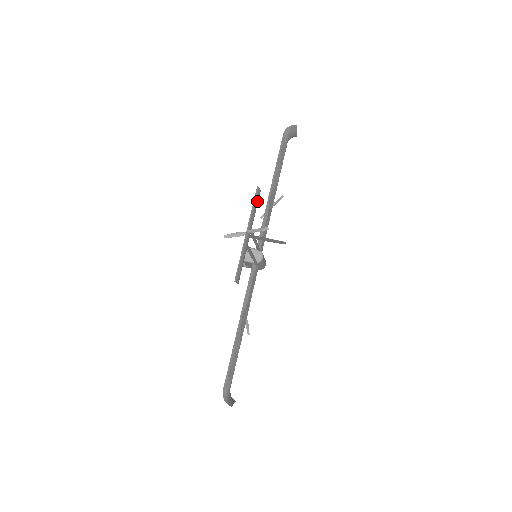
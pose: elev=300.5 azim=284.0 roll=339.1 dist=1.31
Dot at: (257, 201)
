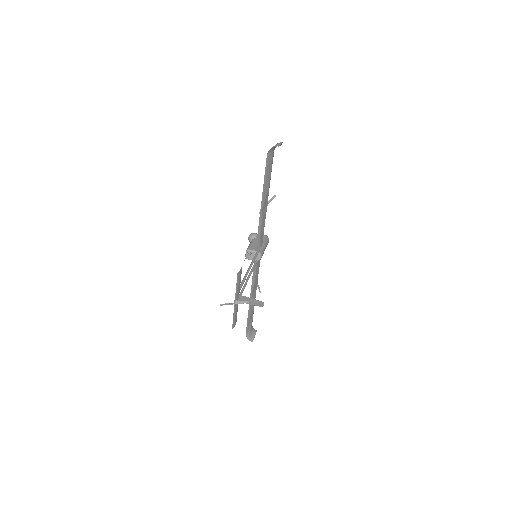
Dot at: (240, 277)
